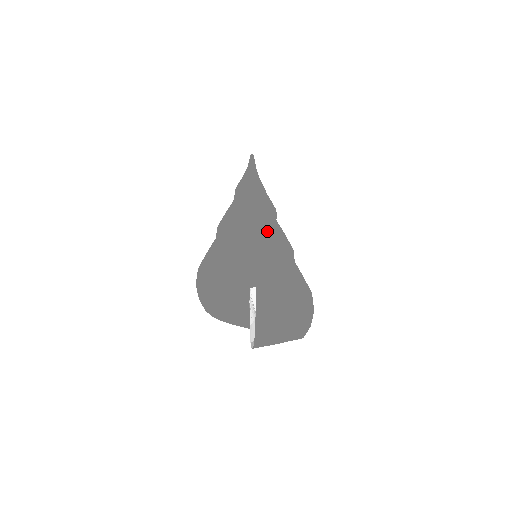
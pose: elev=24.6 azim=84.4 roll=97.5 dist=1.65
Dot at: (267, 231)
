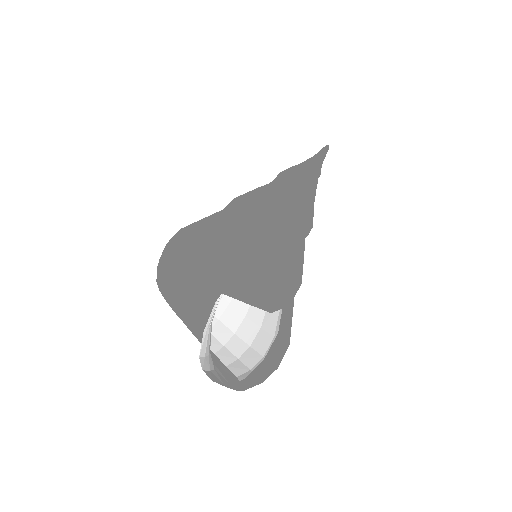
Dot at: (303, 258)
